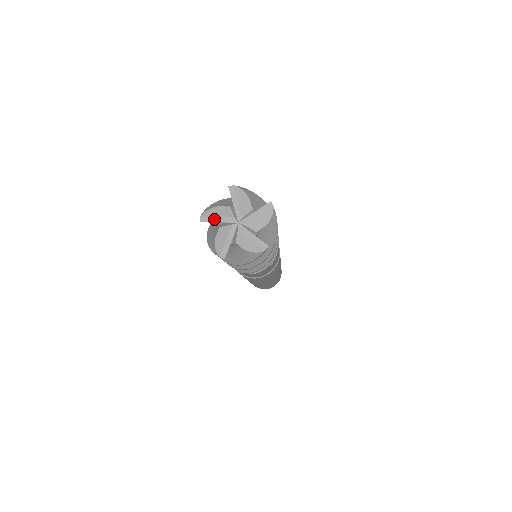
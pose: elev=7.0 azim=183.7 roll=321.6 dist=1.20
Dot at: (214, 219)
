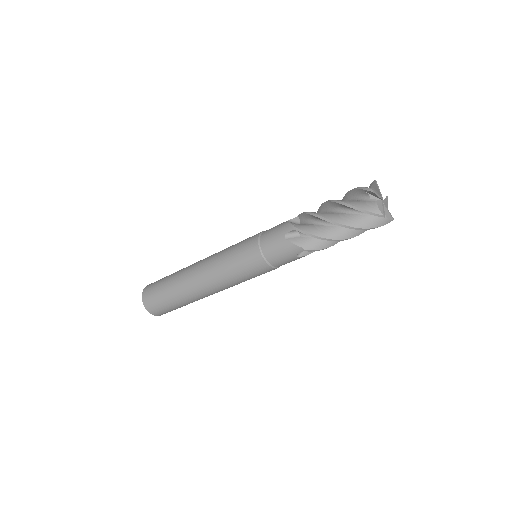
Dot at: (378, 187)
